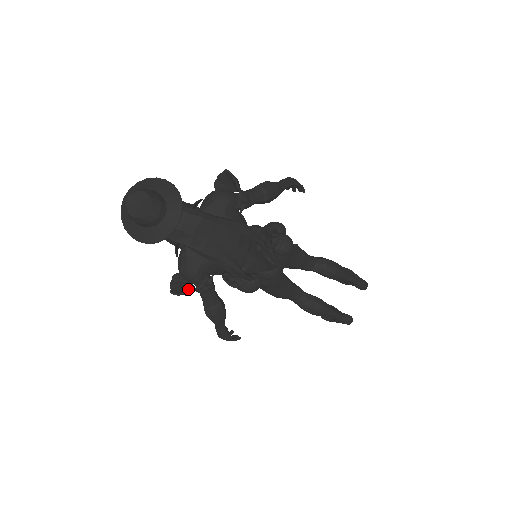
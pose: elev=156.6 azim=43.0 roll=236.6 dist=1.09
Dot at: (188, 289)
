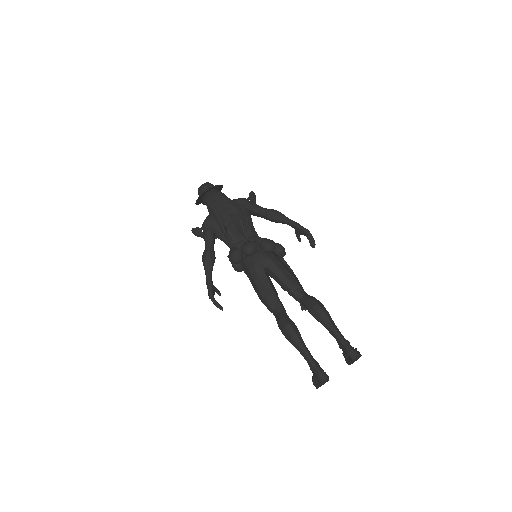
Dot at: (201, 235)
